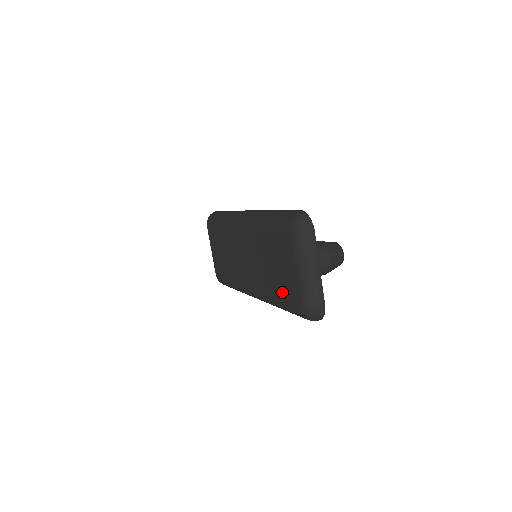
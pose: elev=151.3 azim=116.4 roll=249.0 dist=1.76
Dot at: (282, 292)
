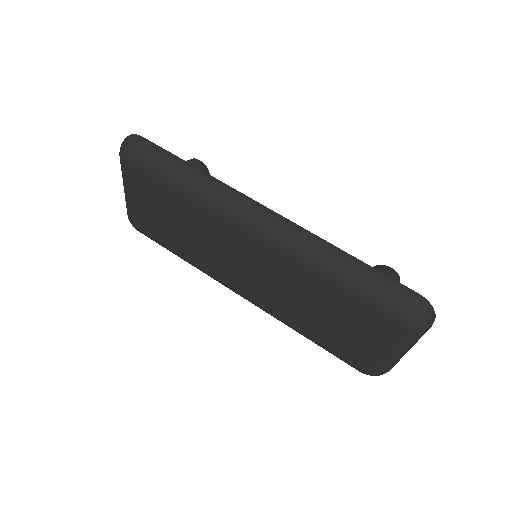
Dot at: (332, 343)
